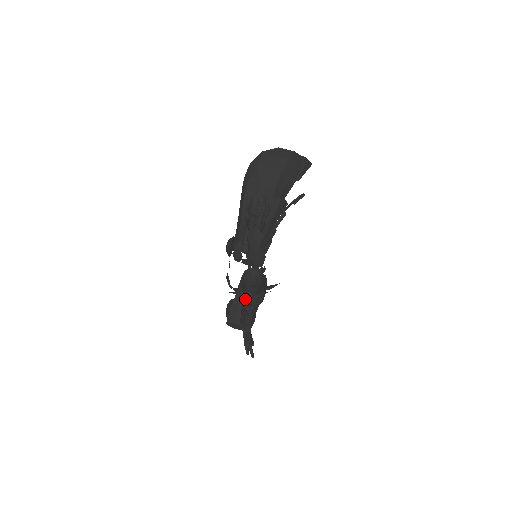
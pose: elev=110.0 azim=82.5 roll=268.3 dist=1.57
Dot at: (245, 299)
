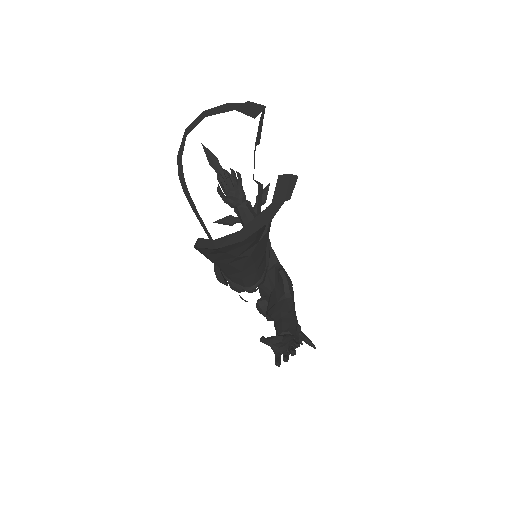
Dot at: occluded
